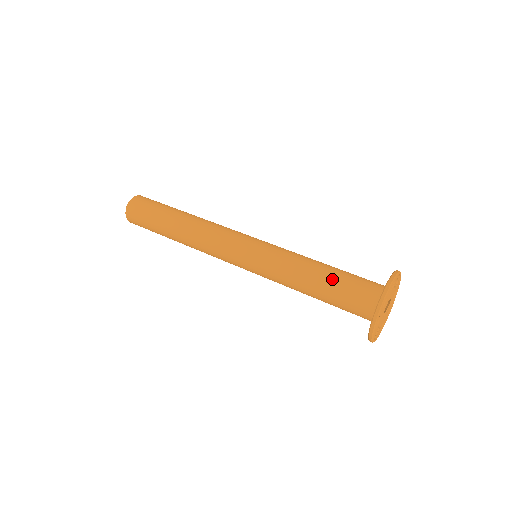
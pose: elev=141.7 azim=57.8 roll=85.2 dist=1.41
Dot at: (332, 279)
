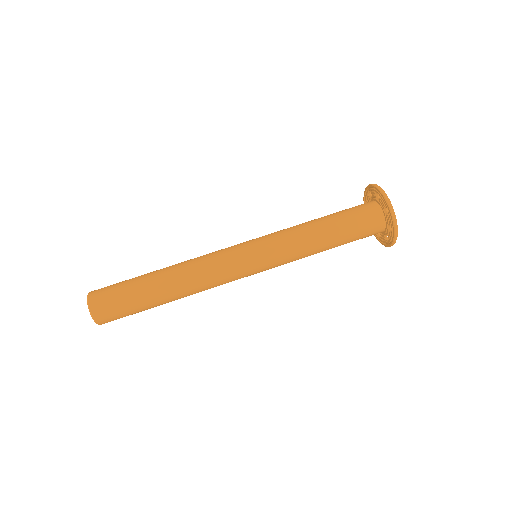
Dot at: occluded
